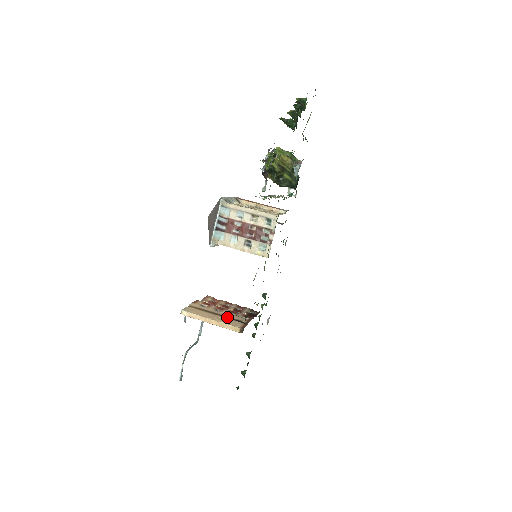
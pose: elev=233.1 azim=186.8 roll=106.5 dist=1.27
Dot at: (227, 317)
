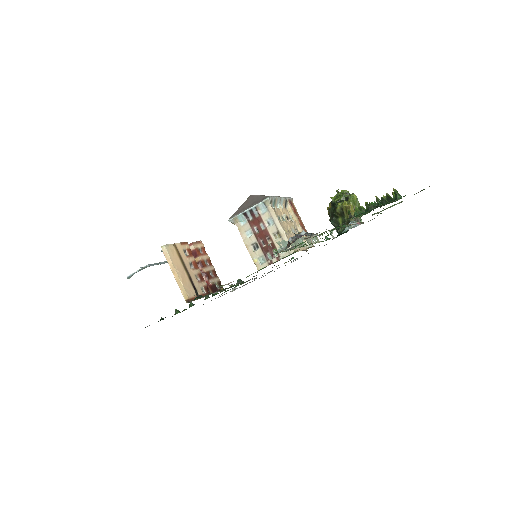
Dot at: (191, 279)
